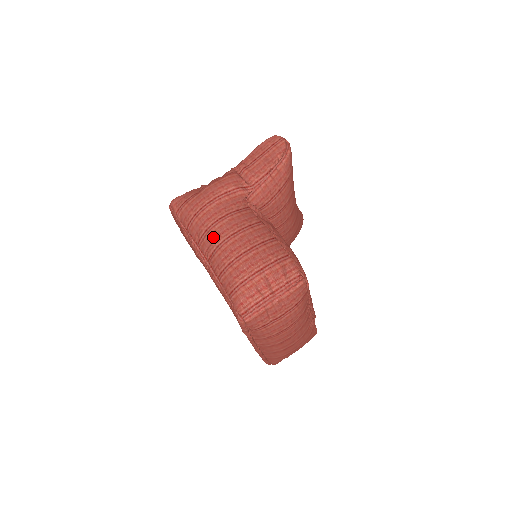
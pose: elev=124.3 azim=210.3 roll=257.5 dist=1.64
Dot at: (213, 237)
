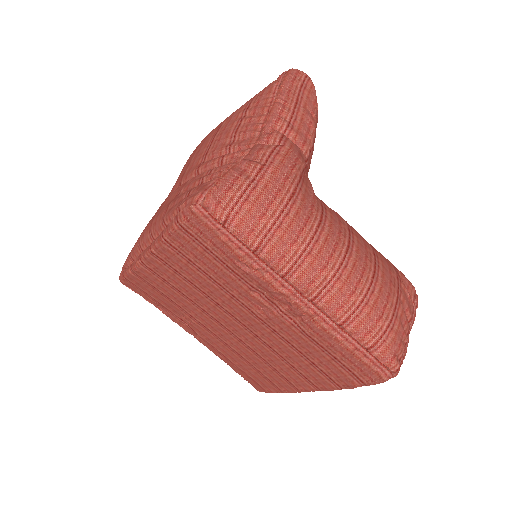
Dot at: (322, 261)
